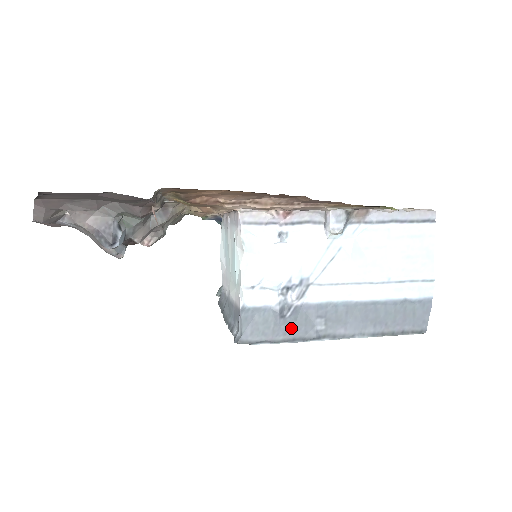
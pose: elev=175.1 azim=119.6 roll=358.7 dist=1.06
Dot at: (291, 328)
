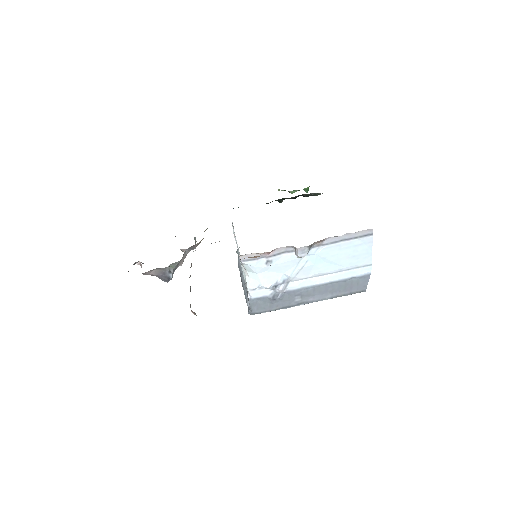
Dot at: (280, 303)
